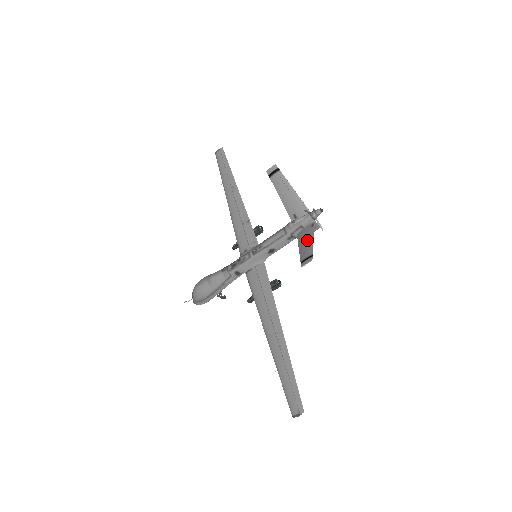
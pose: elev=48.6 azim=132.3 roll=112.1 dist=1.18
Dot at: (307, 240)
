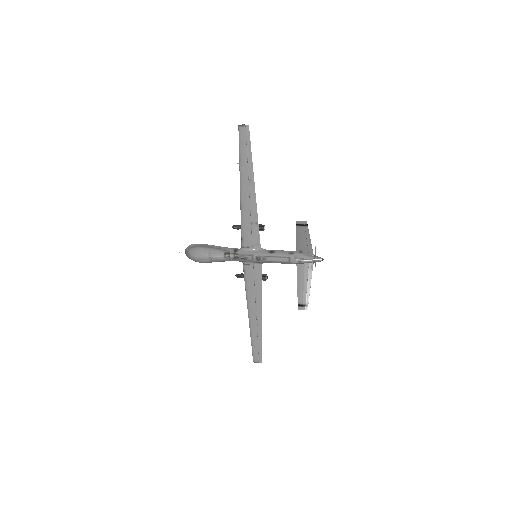
Dot at: (306, 283)
